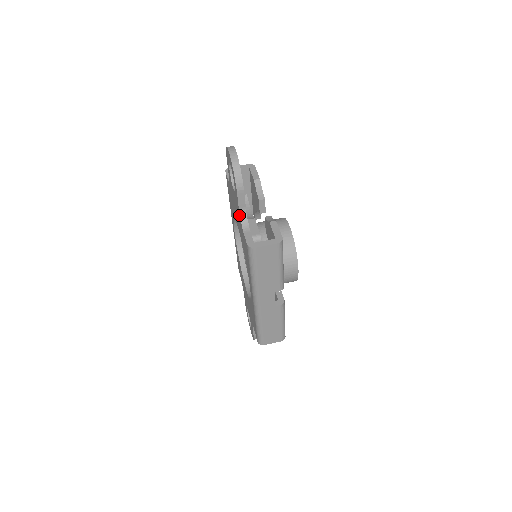
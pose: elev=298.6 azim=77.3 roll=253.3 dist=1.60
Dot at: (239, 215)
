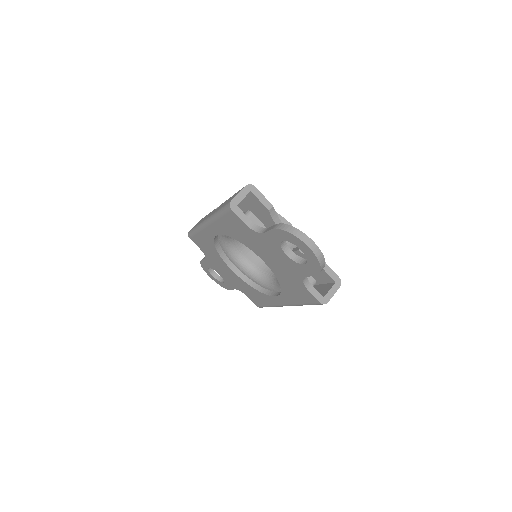
Dot at: (300, 277)
